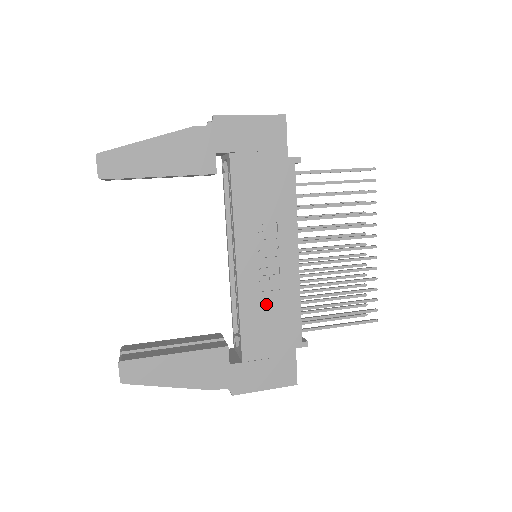
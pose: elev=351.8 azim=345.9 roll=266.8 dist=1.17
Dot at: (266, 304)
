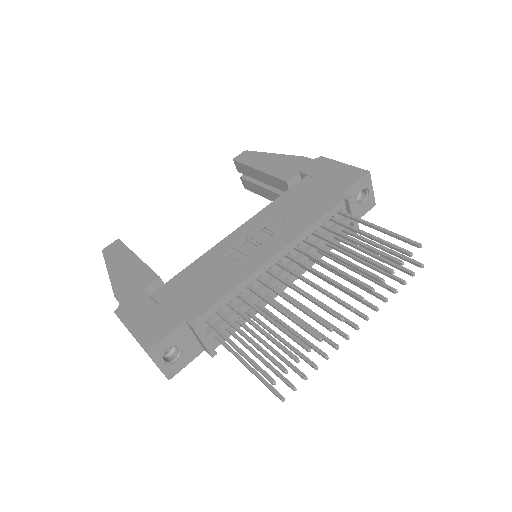
Dot at: (213, 270)
